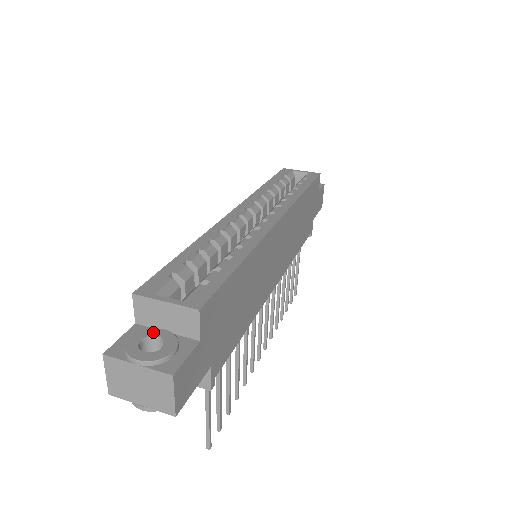
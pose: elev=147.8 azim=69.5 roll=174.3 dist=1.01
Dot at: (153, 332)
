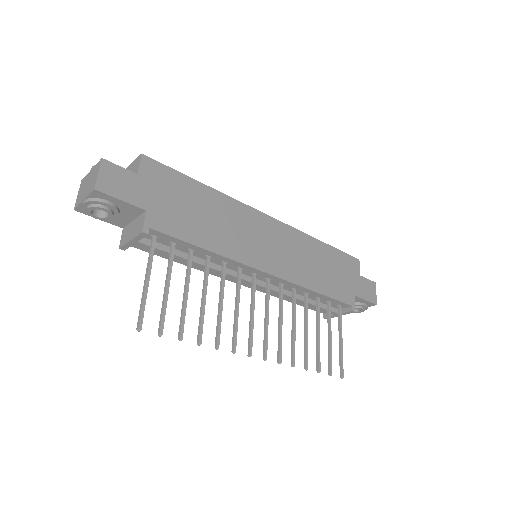
Dot at: occluded
